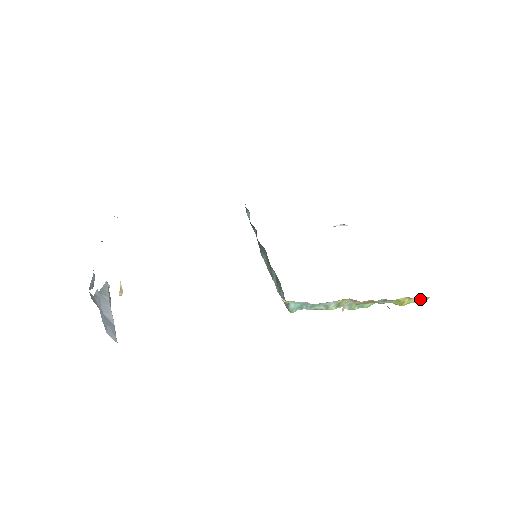
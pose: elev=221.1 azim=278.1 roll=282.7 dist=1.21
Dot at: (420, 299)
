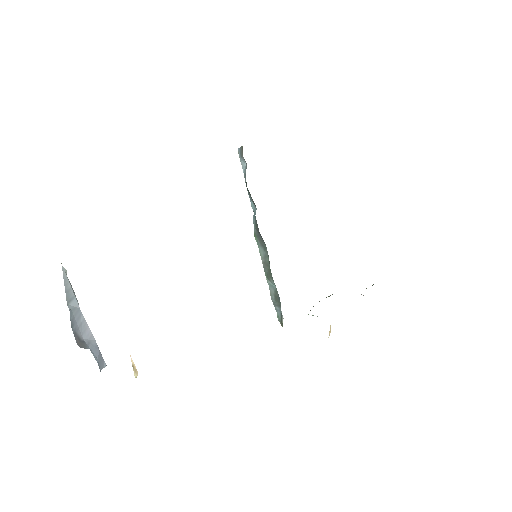
Dot at: occluded
